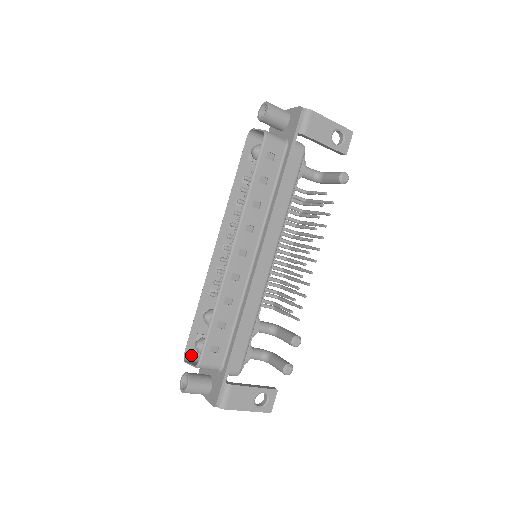
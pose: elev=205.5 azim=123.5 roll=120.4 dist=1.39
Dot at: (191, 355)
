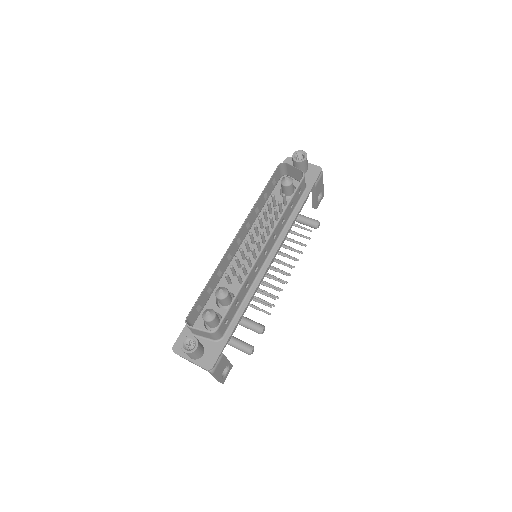
Dot at: (188, 322)
